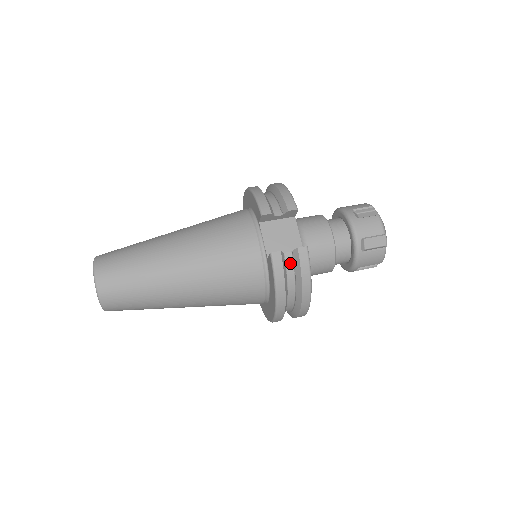
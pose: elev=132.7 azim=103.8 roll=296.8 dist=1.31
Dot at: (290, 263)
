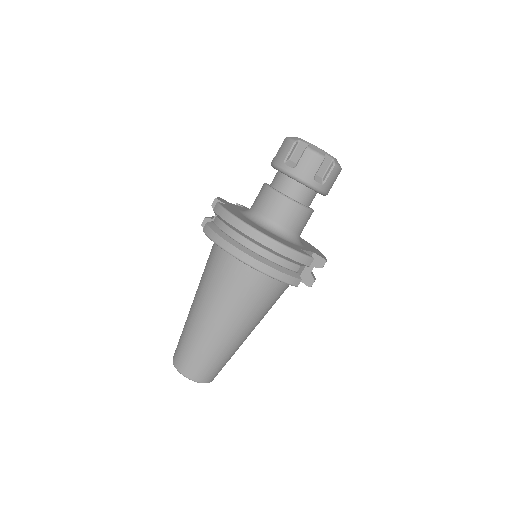
Dot at: occluded
